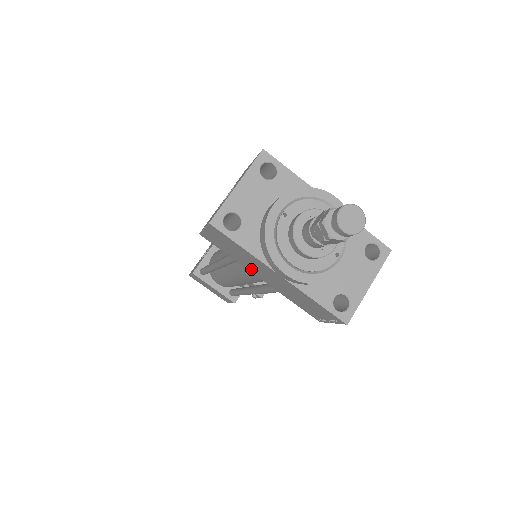
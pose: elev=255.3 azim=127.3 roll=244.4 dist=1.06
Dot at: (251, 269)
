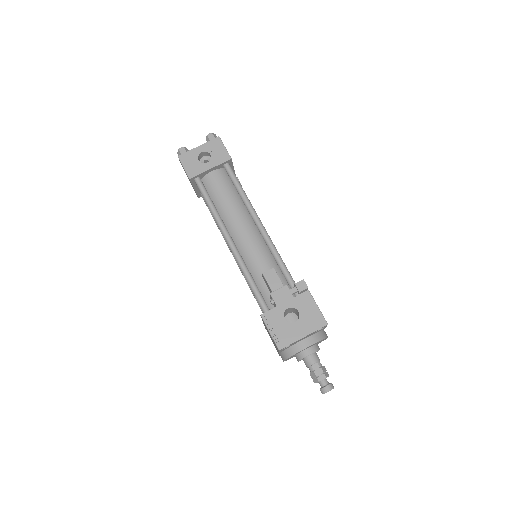
Dot at: (265, 326)
